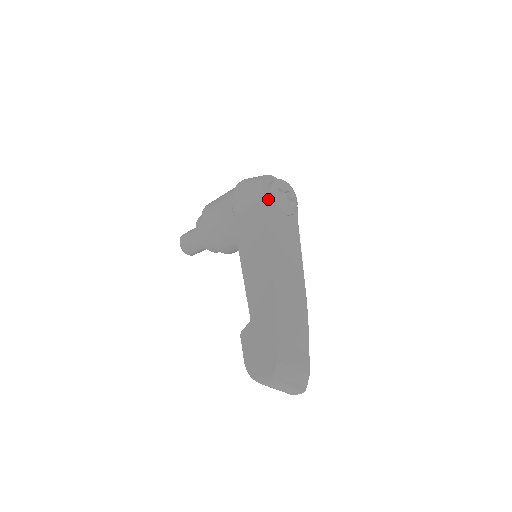
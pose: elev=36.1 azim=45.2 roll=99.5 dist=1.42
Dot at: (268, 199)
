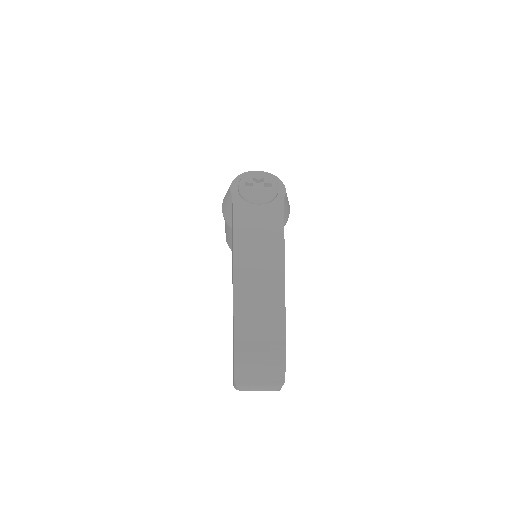
Dot at: (238, 199)
